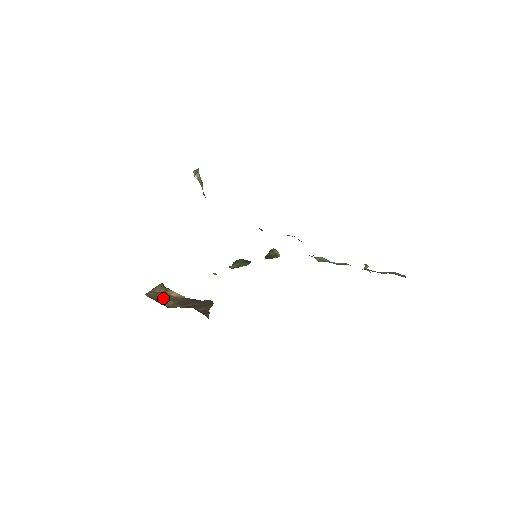
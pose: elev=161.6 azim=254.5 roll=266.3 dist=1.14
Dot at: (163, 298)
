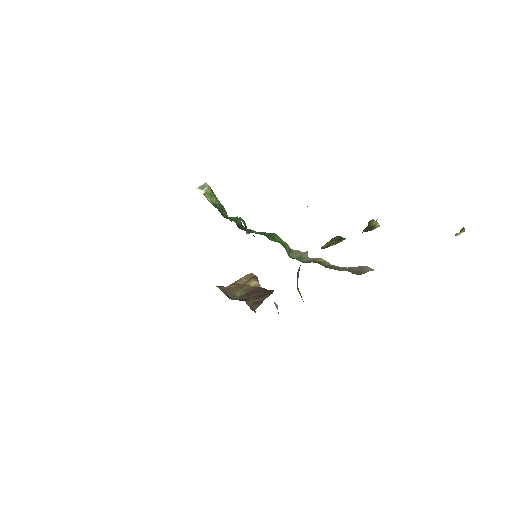
Dot at: (240, 289)
